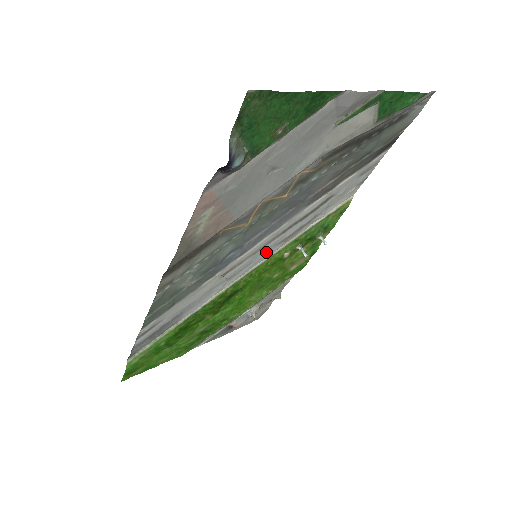
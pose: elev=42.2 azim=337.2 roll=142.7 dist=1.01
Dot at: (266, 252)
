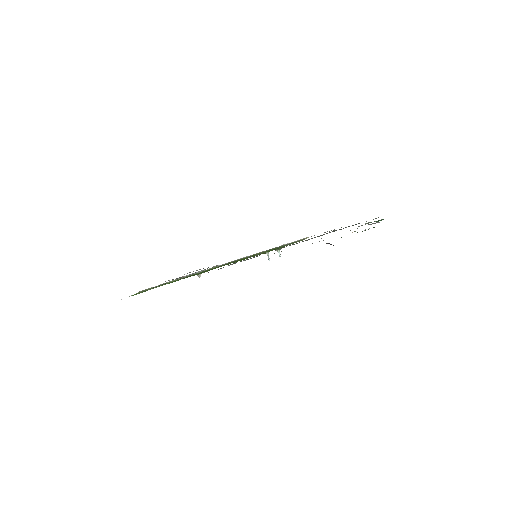
Dot at: occluded
